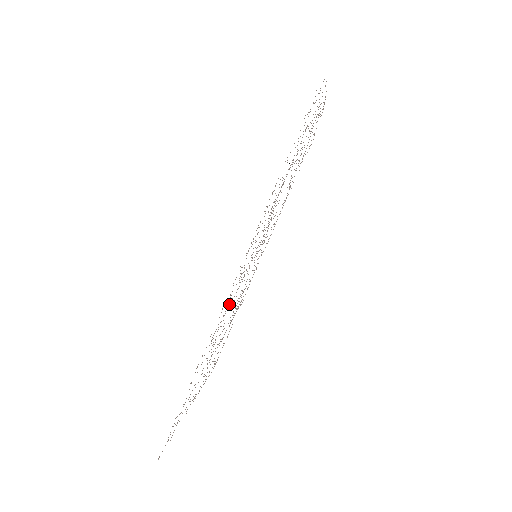
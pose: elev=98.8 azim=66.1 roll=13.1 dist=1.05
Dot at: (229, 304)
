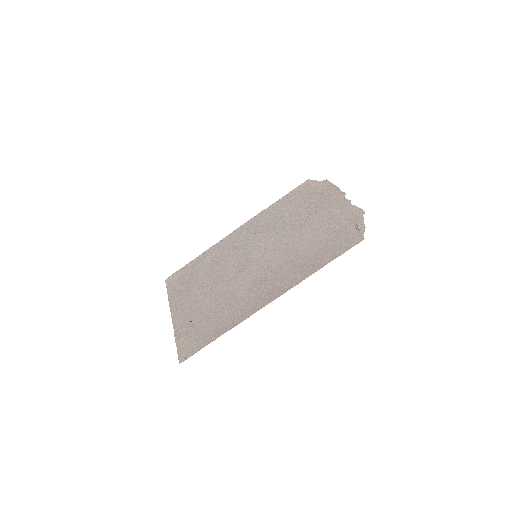
Dot at: (245, 292)
